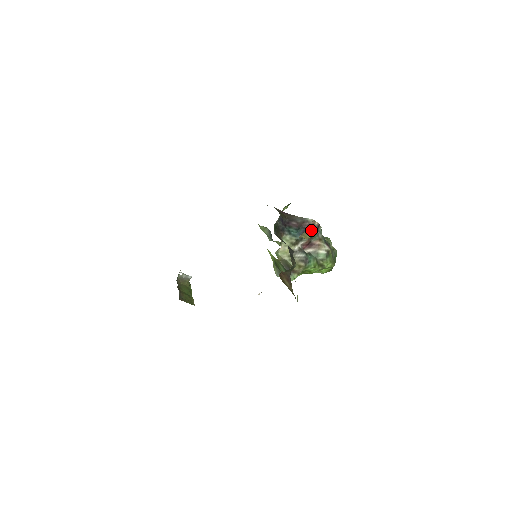
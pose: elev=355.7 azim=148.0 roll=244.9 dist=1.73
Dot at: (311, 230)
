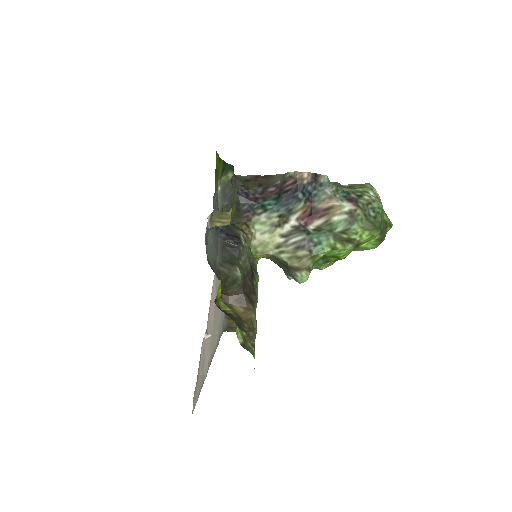
Dot at: (300, 190)
